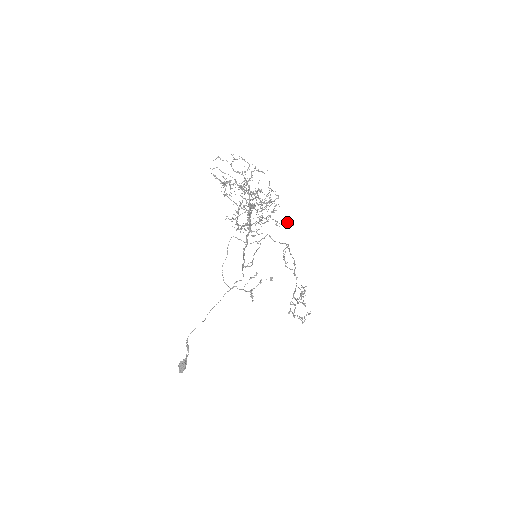
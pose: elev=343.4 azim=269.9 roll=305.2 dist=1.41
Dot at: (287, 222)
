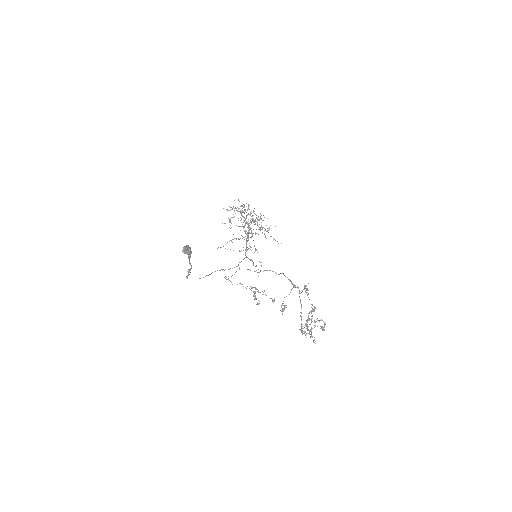
Dot at: occluded
